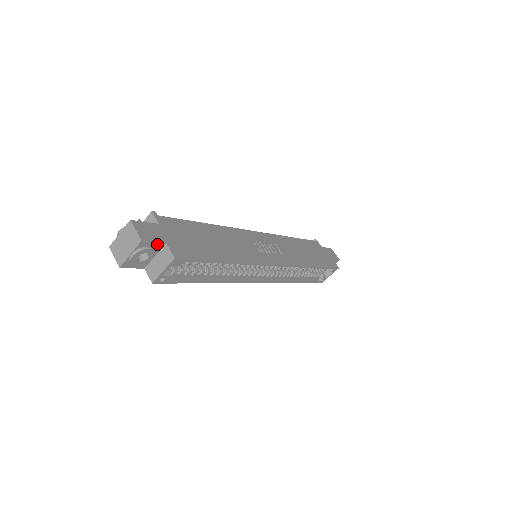
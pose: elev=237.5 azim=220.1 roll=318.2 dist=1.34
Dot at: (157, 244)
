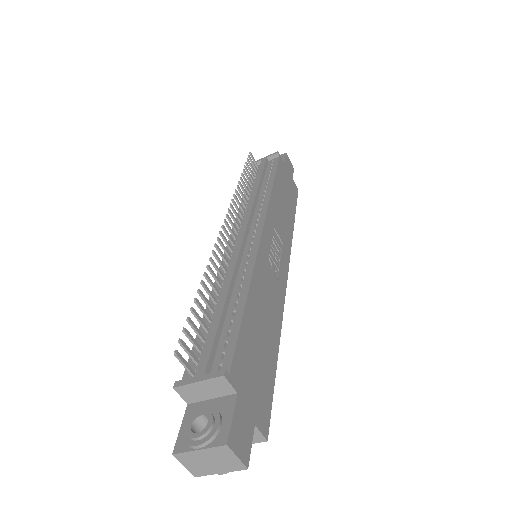
Dot at: (249, 438)
